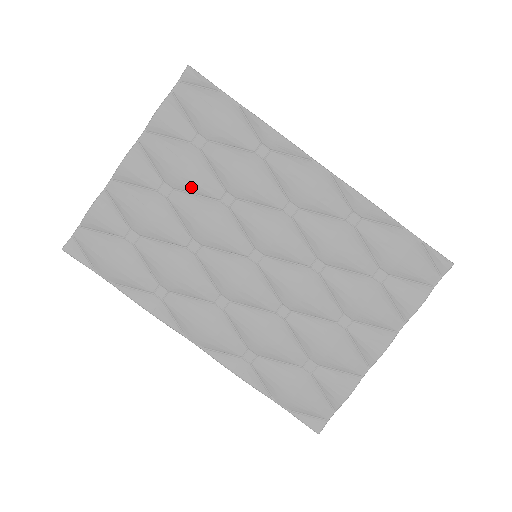
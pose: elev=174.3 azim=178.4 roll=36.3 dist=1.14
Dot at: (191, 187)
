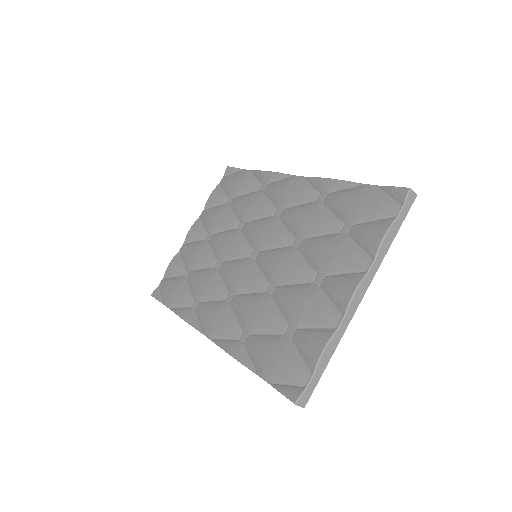
Dot at: (220, 228)
